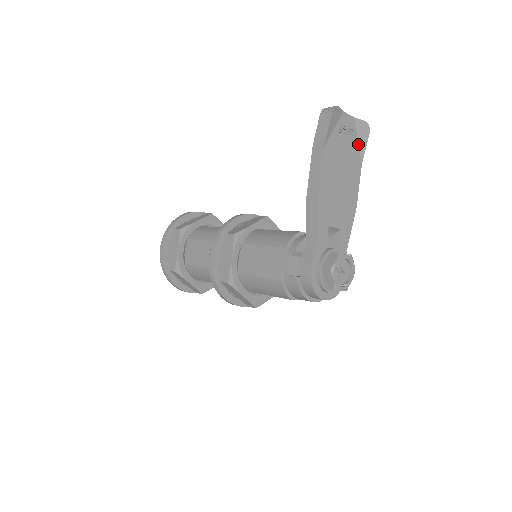
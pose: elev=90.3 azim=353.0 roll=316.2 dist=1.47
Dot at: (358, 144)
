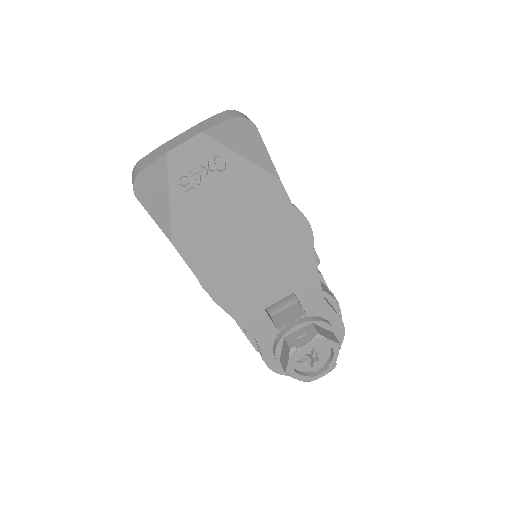
Dot at: (247, 161)
